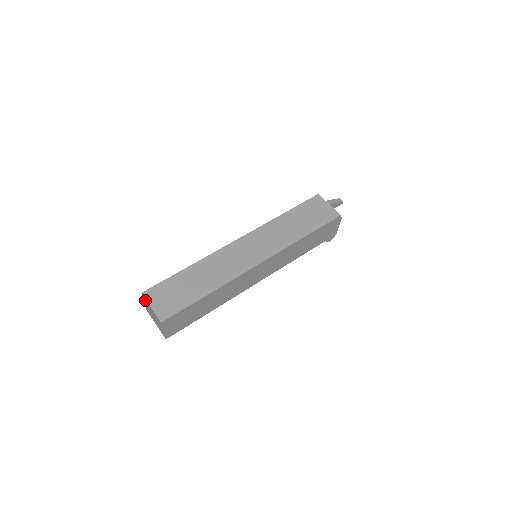
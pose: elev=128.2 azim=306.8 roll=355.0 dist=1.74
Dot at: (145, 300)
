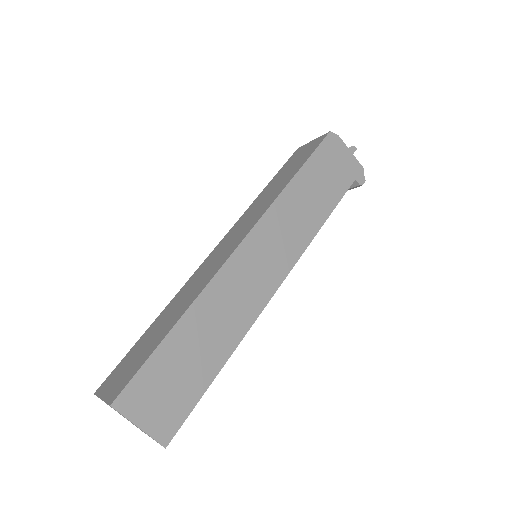
Dot at: occluded
